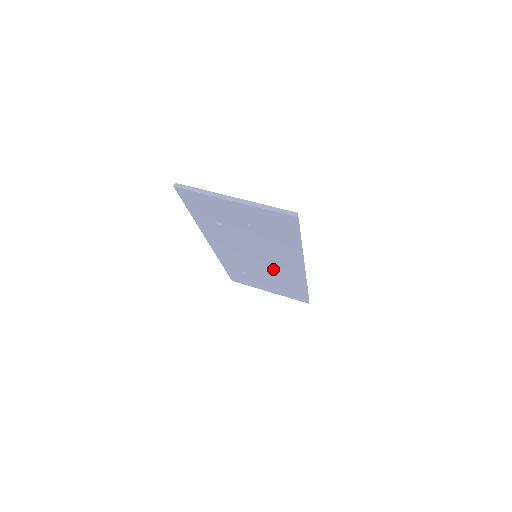
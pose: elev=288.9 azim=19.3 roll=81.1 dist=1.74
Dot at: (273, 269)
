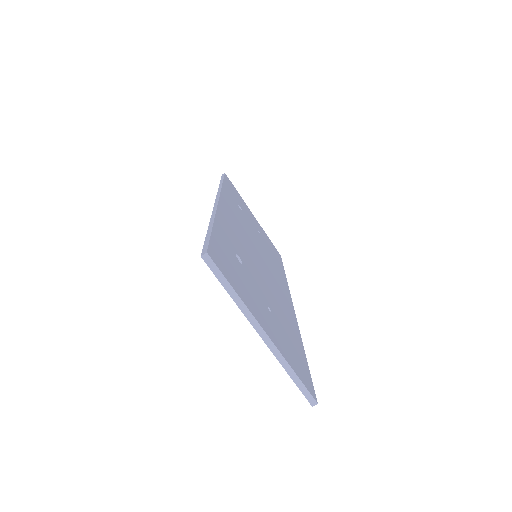
Dot at: occluded
